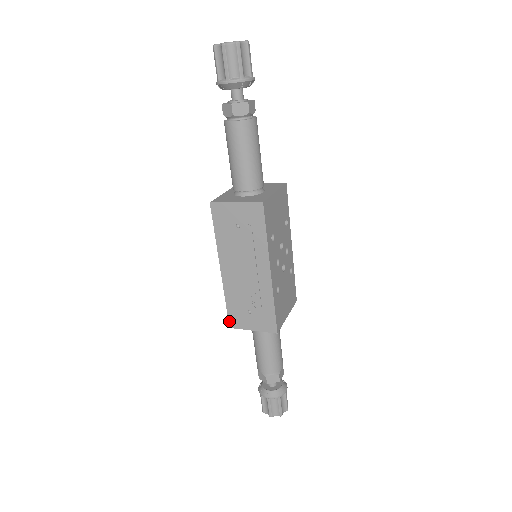
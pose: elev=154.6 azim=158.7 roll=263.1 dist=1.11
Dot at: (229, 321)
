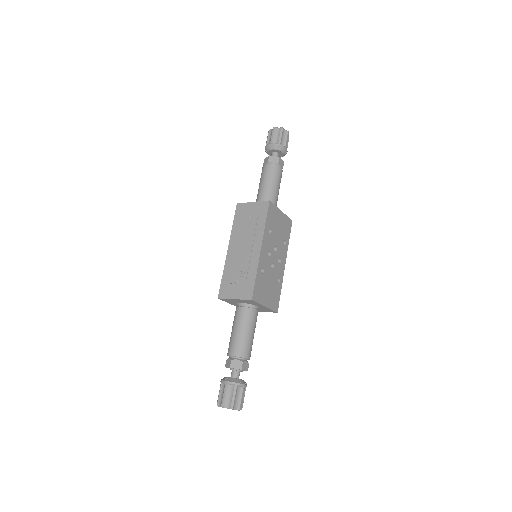
Dot at: (219, 292)
